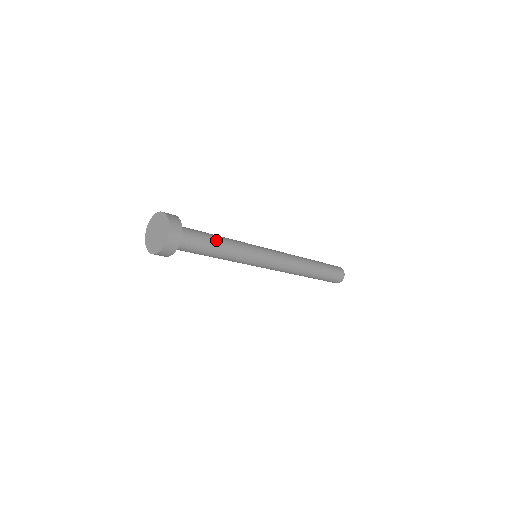
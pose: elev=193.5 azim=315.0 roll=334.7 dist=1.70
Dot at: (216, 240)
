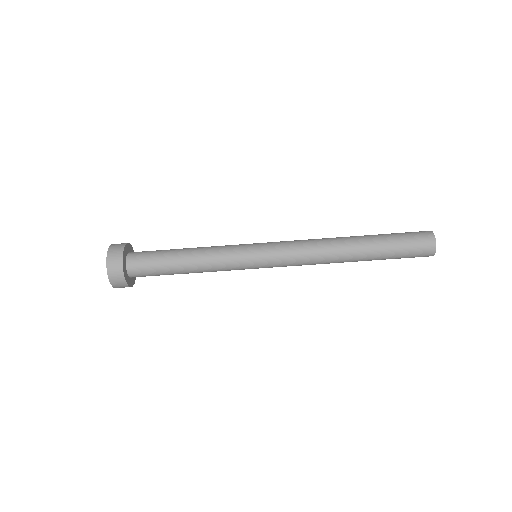
Dot at: occluded
